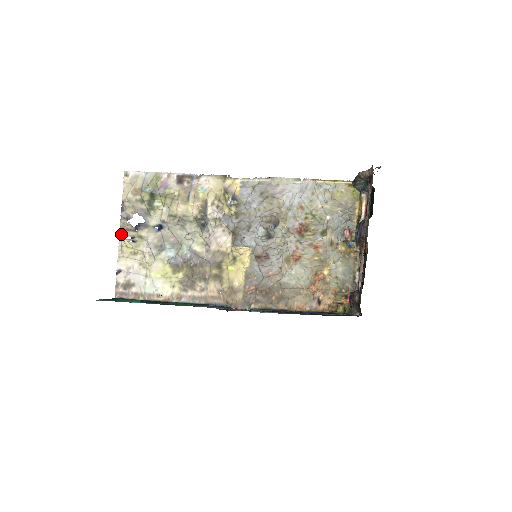
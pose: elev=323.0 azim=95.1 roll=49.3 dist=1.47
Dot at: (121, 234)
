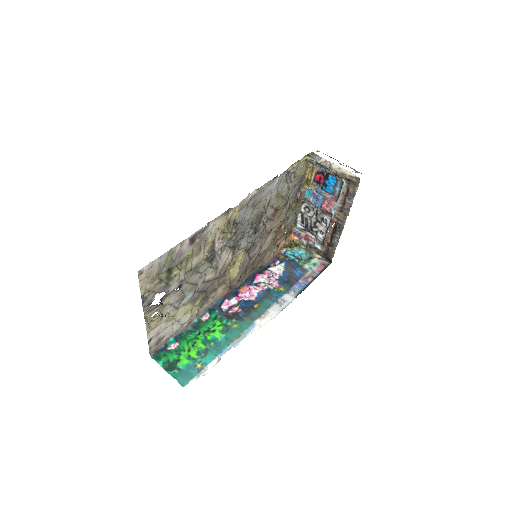
Dot at: (146, 318)
